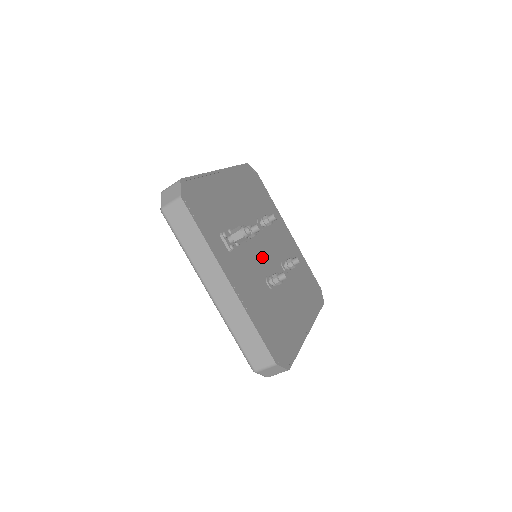
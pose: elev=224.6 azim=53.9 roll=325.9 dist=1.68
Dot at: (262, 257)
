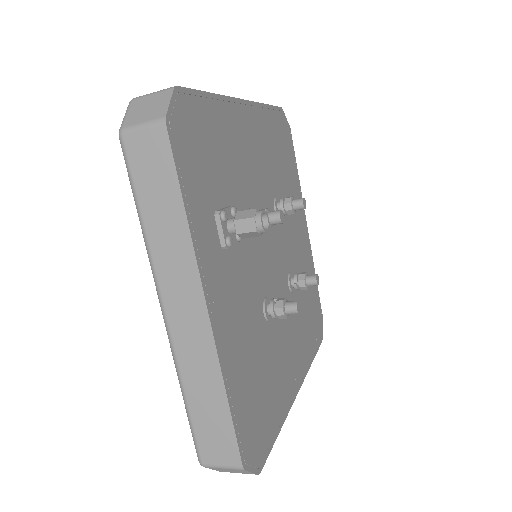
Dot at: (267, 263)
